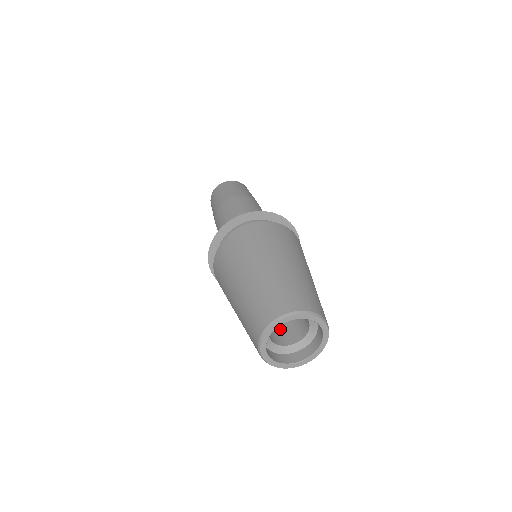
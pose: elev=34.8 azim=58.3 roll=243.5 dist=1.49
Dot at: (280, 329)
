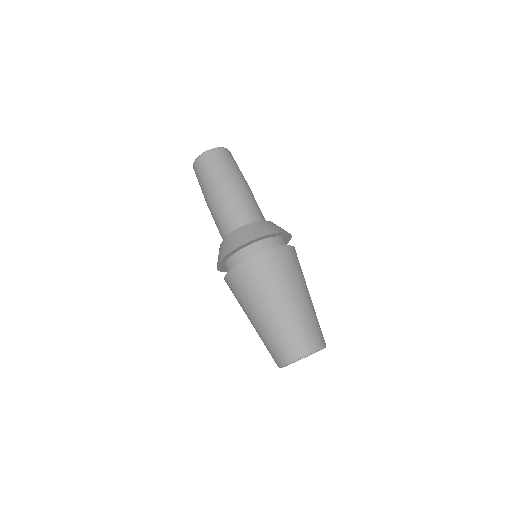
Dot at: occluded
